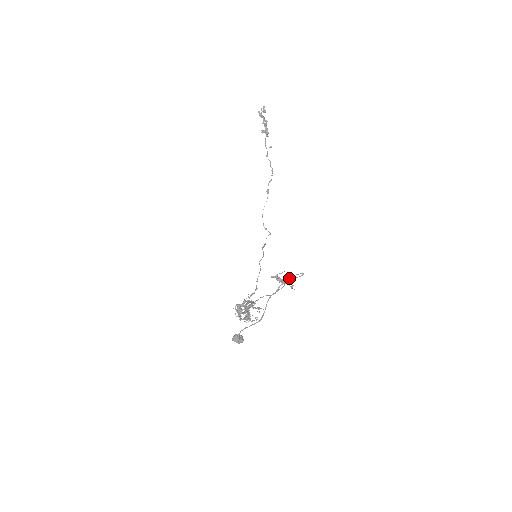
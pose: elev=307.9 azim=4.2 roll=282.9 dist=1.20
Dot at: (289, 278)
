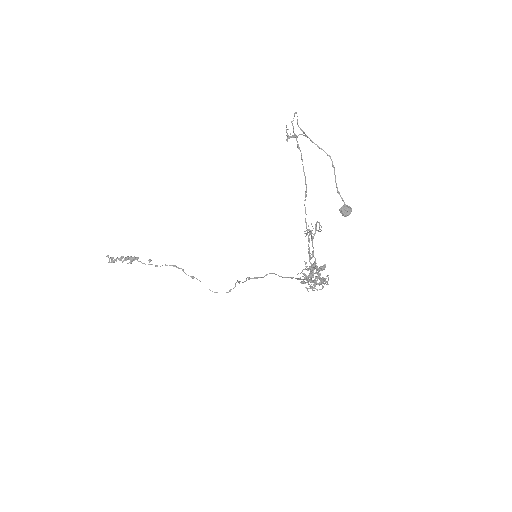
Dot at: (295, 134)
